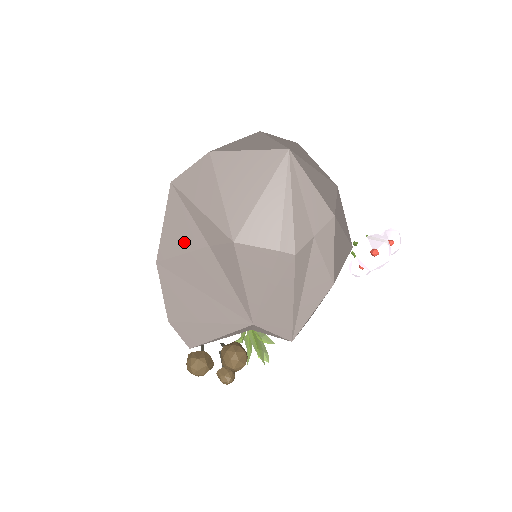
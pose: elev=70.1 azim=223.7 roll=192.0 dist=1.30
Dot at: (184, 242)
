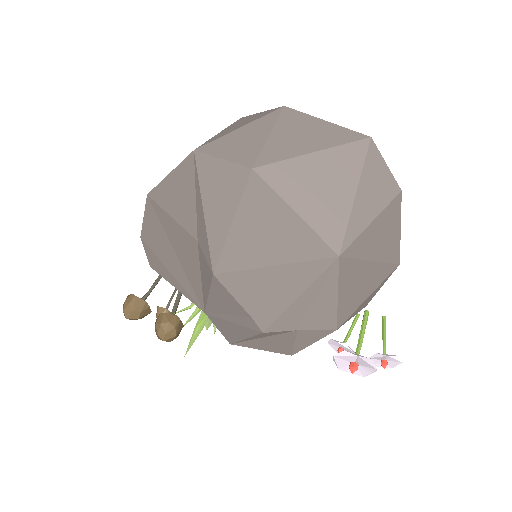
Dot at: (178, 211)
